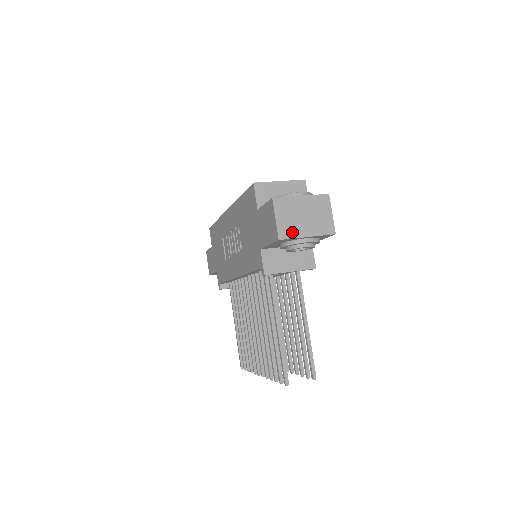
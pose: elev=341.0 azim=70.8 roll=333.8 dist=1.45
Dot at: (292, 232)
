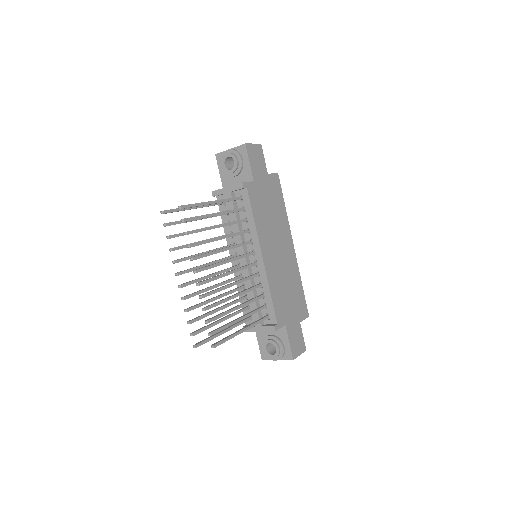
Dot at: occluded
